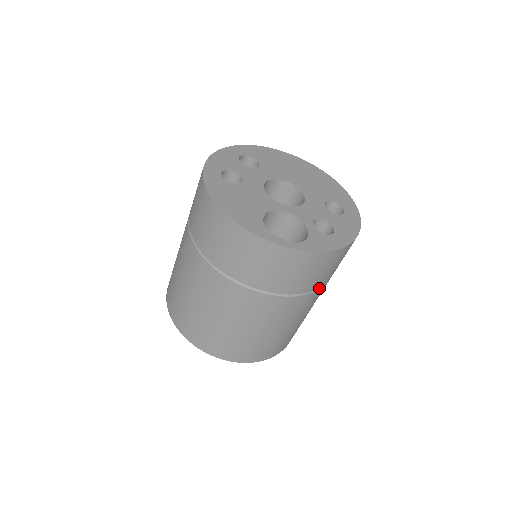
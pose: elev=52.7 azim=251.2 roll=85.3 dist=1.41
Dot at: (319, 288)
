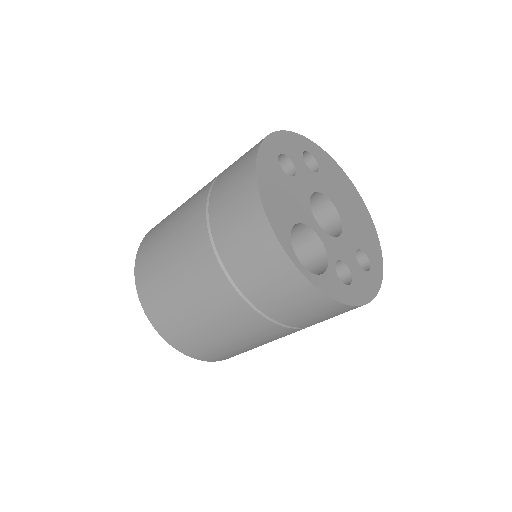
Dot at: (298, 327)
